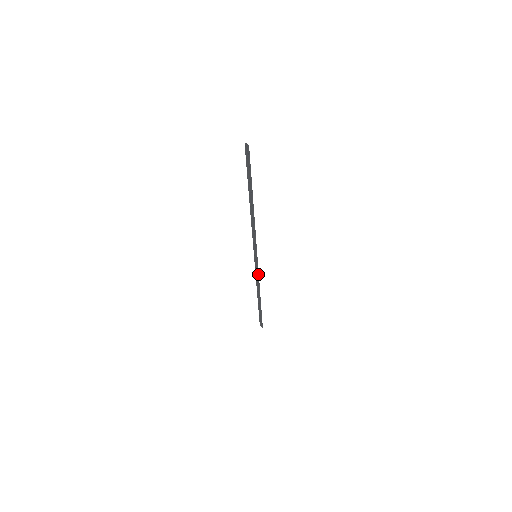
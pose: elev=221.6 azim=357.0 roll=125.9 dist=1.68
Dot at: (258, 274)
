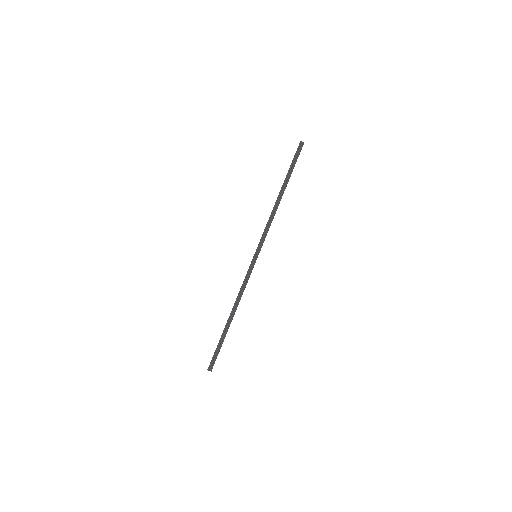
Dot at: occluded
